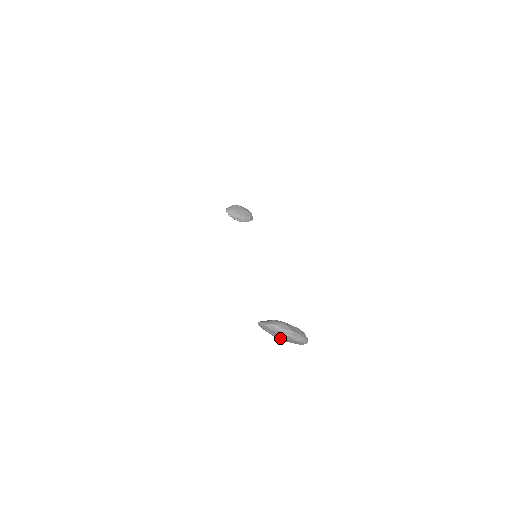
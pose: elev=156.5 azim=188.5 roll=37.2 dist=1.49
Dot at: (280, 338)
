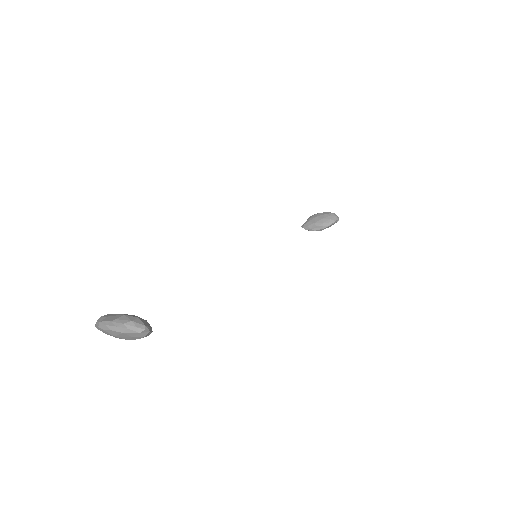
Dot at: (119, 338)
